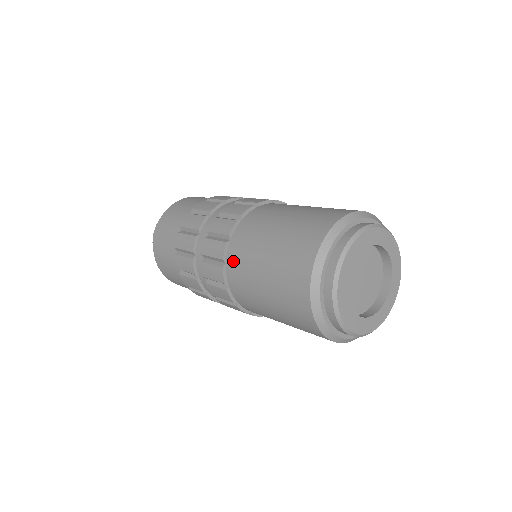
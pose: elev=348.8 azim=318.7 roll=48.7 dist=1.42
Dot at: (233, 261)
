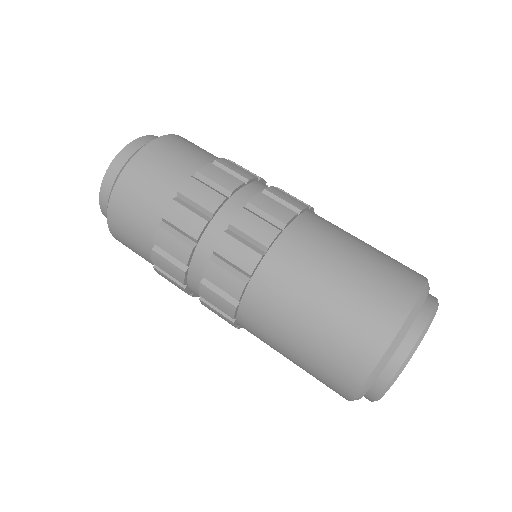
Dot at: (265, 282)
